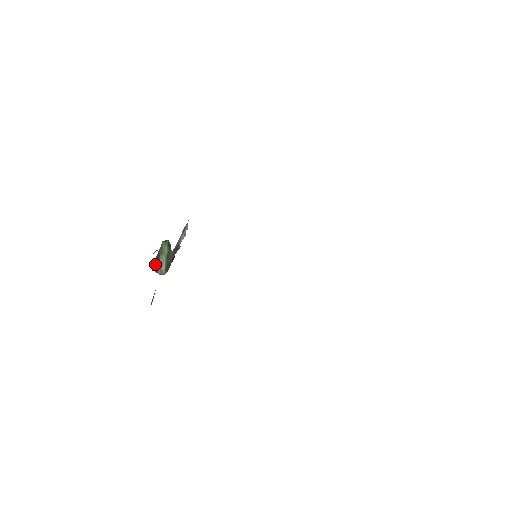
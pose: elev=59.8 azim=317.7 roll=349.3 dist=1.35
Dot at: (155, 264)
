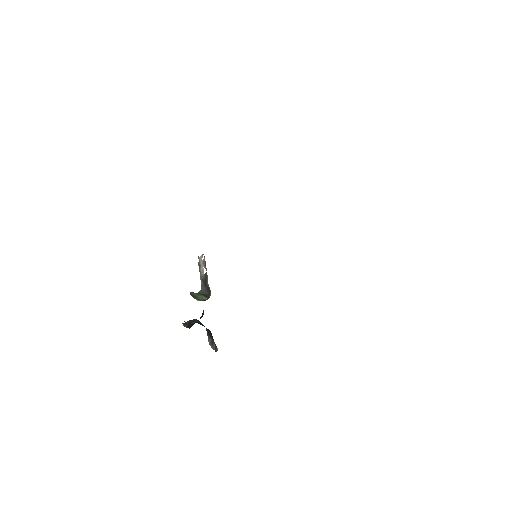
Dot at: (197, 300)
